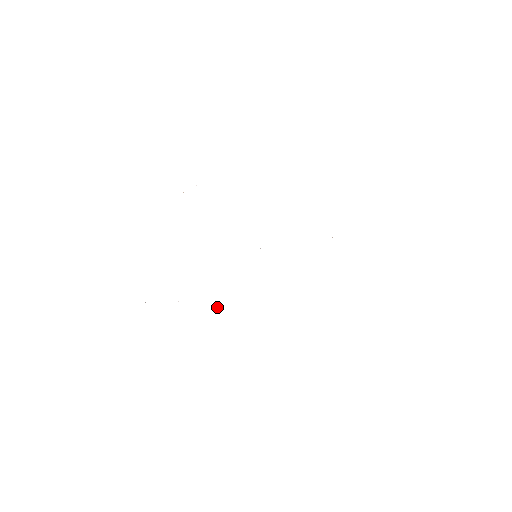
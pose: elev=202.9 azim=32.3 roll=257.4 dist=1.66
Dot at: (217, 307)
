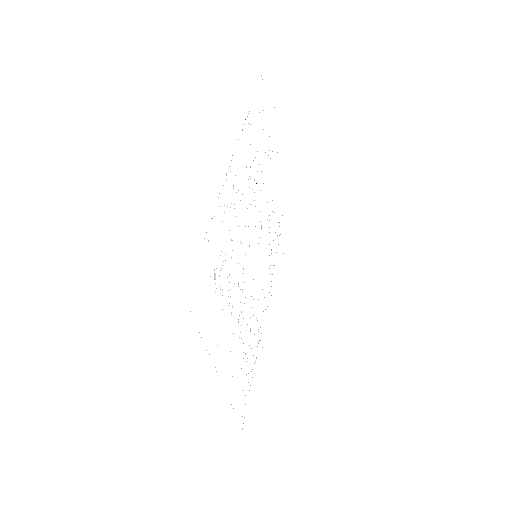
Dot at: occluded
